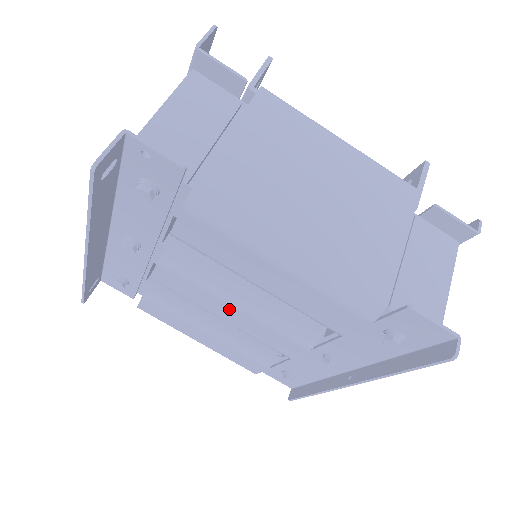
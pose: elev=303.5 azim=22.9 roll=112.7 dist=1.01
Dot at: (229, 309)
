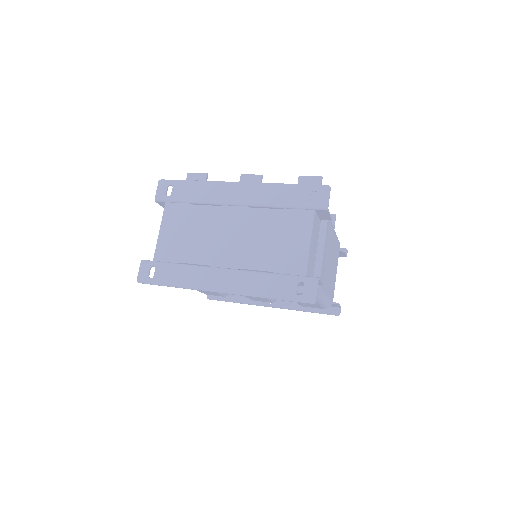
Dot at: occluded
